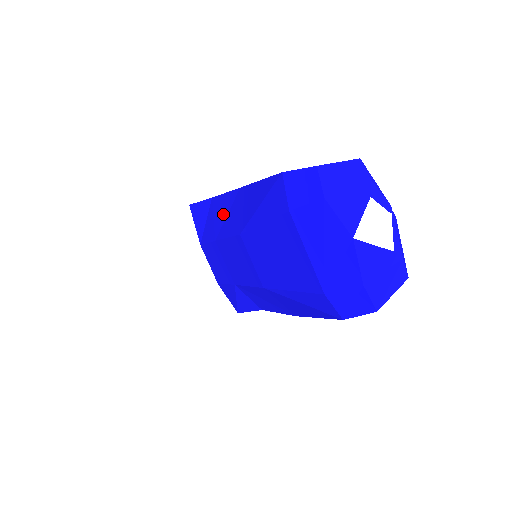
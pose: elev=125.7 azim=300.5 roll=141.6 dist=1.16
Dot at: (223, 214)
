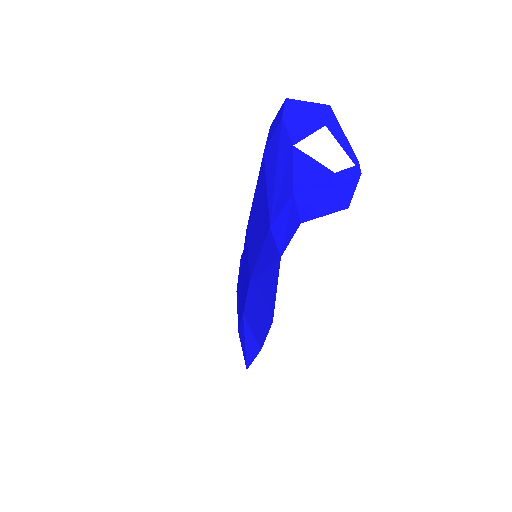
Dot at: occluded
